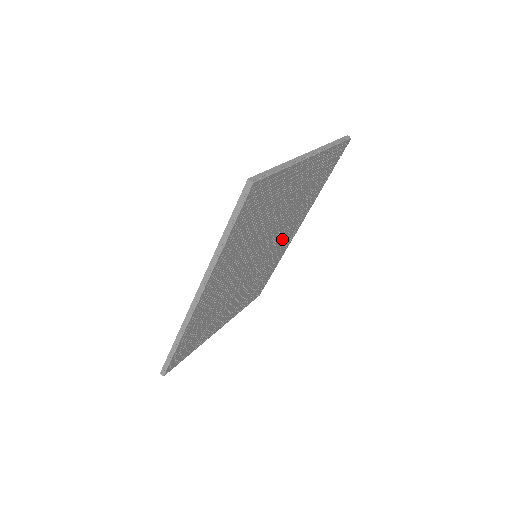
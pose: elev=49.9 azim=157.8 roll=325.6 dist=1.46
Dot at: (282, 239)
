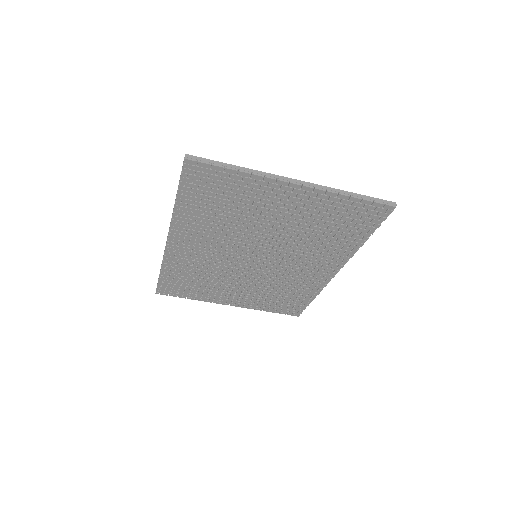
Dot at: (302, 266)
